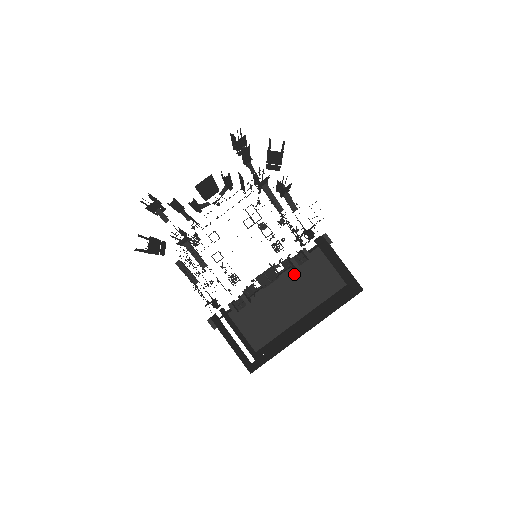
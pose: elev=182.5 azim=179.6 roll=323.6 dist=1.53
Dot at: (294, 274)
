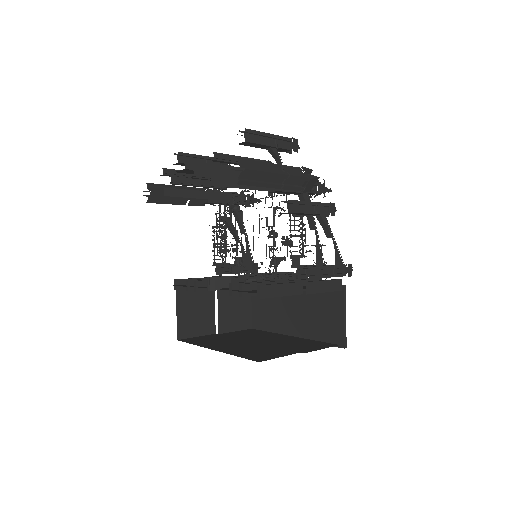
Dot at: (307, 295)
